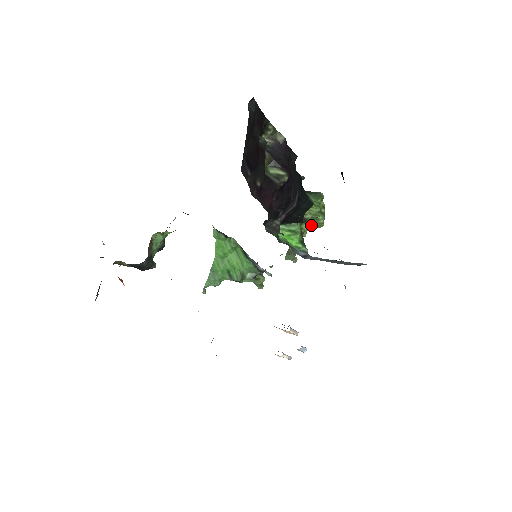
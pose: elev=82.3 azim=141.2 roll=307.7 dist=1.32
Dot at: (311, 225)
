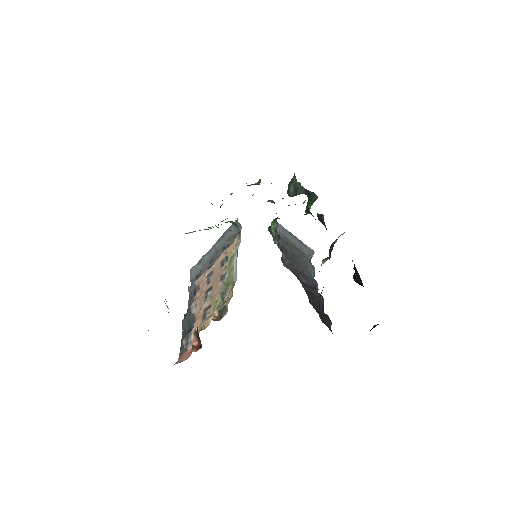
Dot at: occluded
